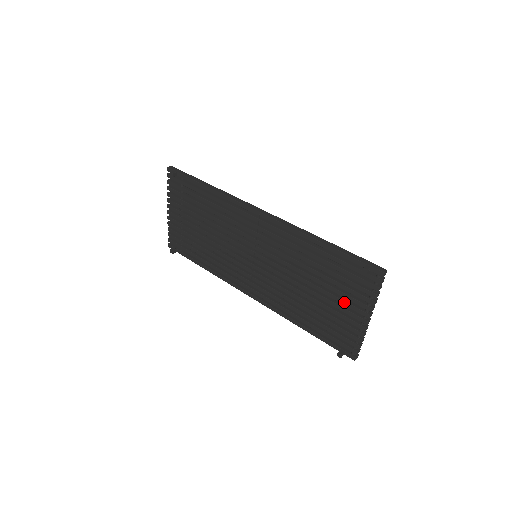
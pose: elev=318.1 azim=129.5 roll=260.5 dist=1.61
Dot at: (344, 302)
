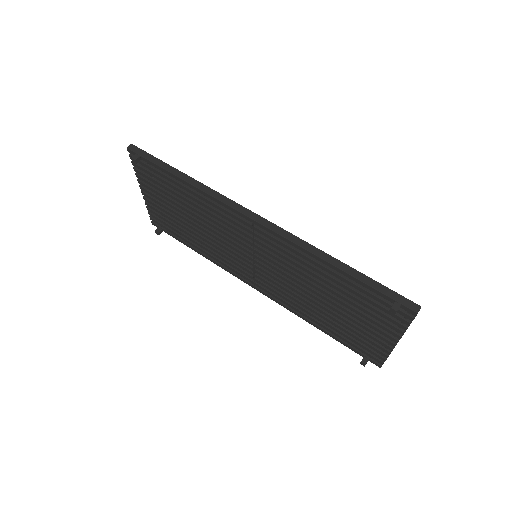
Dot at: (367, 323)
